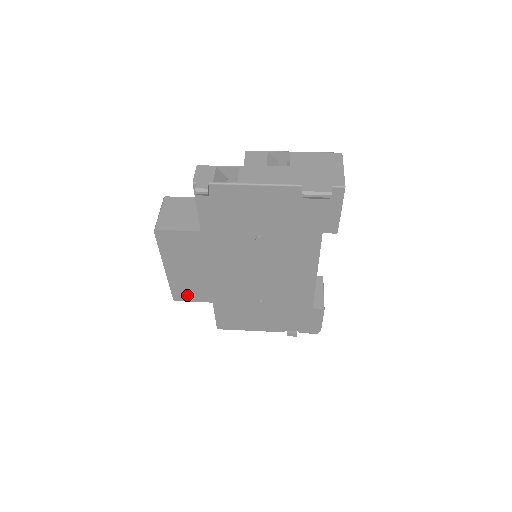
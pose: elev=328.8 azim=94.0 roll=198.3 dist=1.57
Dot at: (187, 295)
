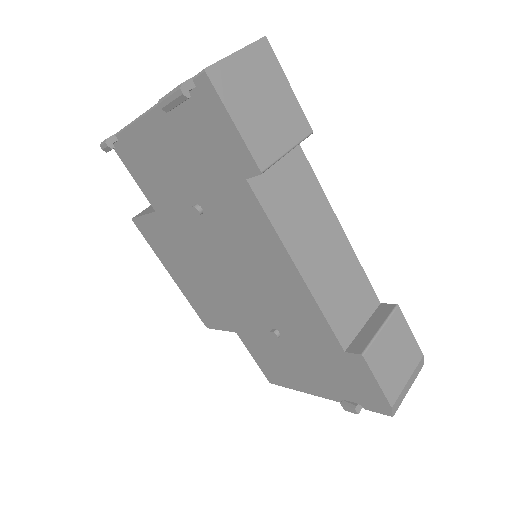
Dot at: (210, 319)
